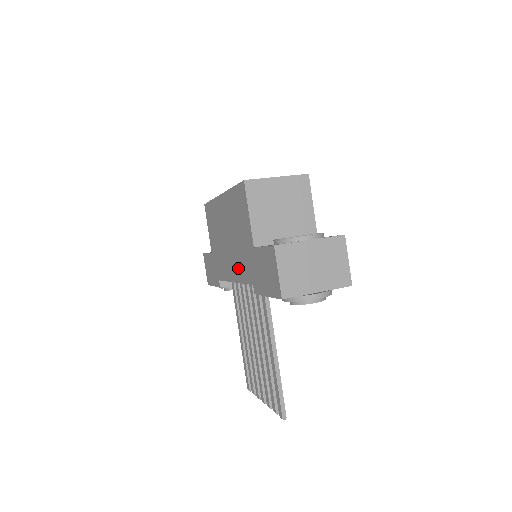
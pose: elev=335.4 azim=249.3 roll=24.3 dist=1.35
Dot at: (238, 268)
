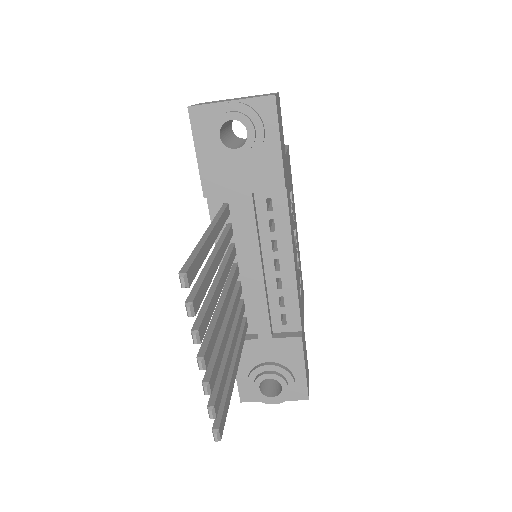
Dot at: occluded
